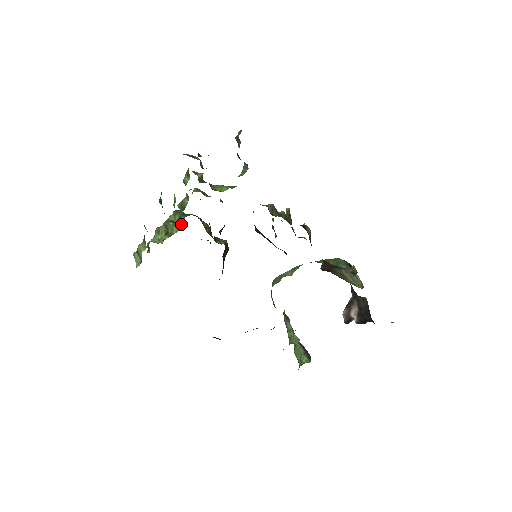
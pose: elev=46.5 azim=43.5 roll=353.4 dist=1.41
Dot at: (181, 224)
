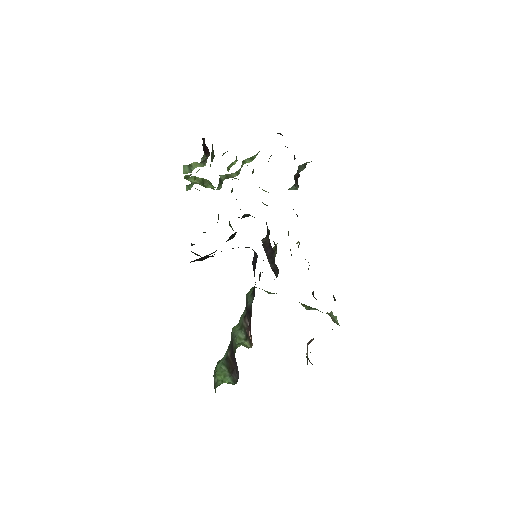
Dot at: occluded
